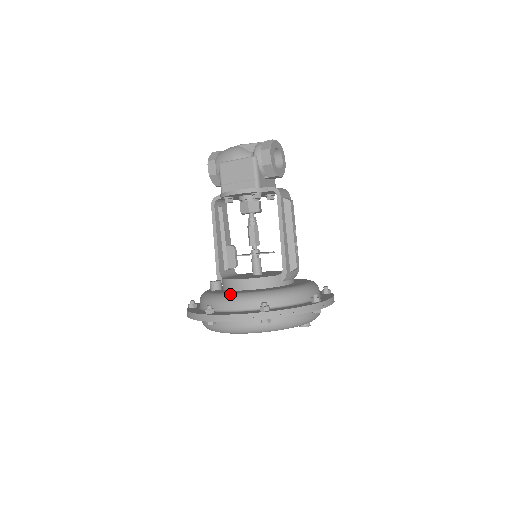
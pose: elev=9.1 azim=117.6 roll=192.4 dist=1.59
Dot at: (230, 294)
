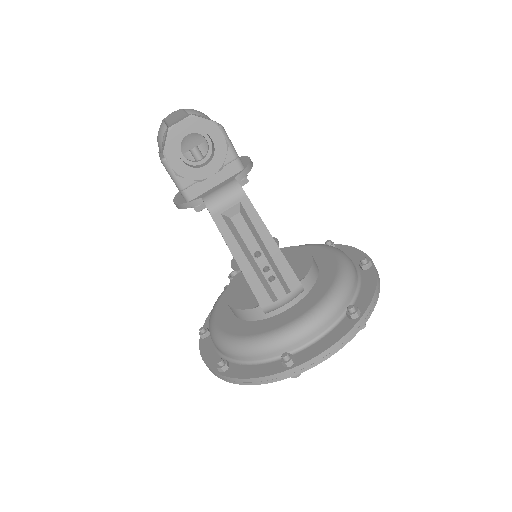
Dot at: (212, 324)
